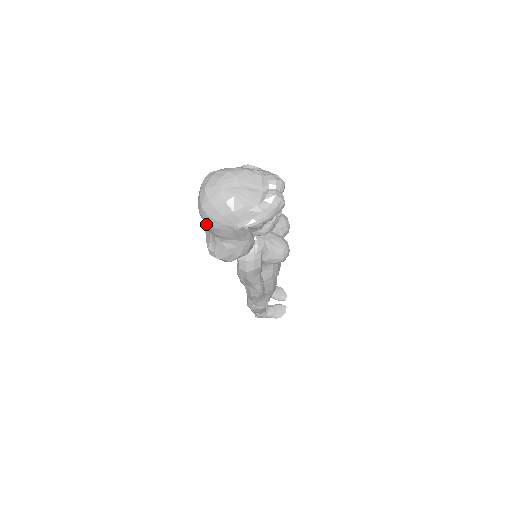
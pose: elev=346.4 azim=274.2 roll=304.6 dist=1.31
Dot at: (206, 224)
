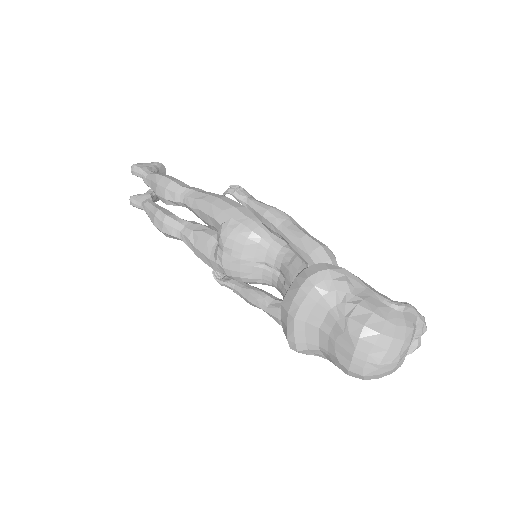
Dot at: (345, 373)
